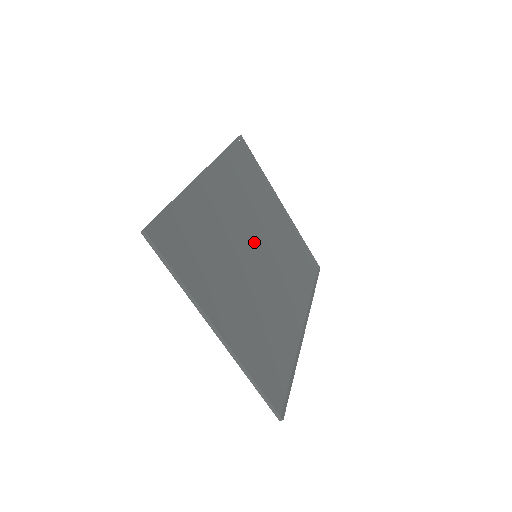
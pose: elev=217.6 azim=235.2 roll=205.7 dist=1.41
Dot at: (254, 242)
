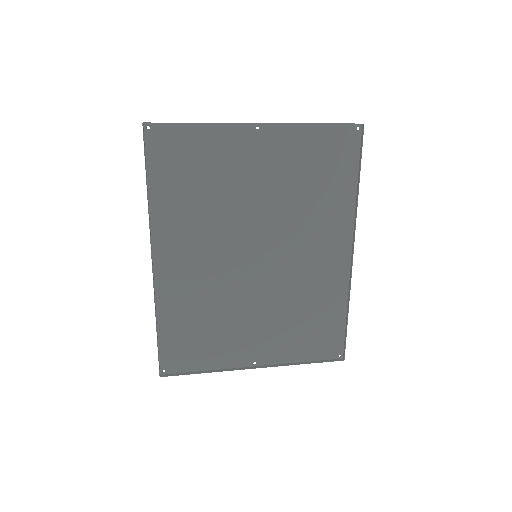
Dot at: (246, 244)
